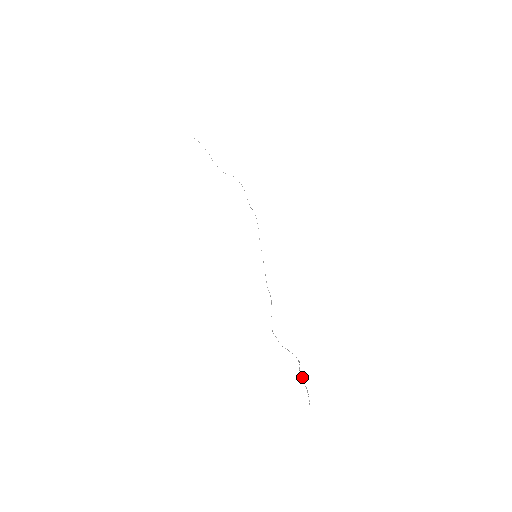
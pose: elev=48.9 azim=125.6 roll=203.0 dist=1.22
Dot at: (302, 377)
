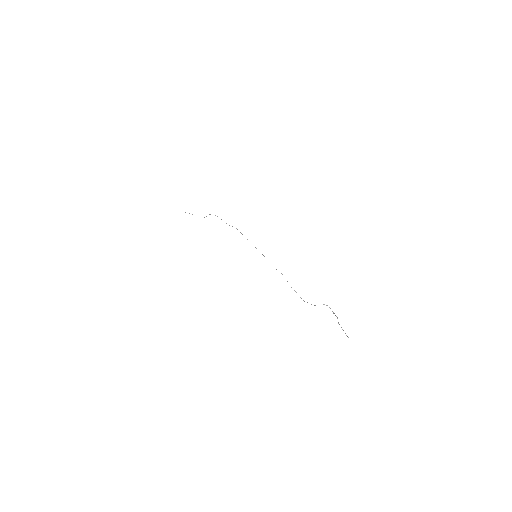
Dot at: (337, 318)
